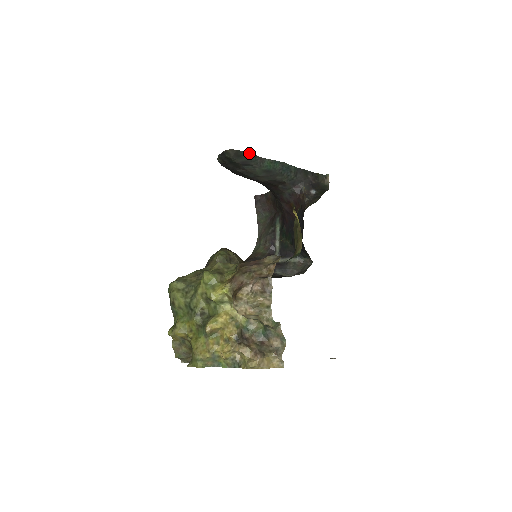
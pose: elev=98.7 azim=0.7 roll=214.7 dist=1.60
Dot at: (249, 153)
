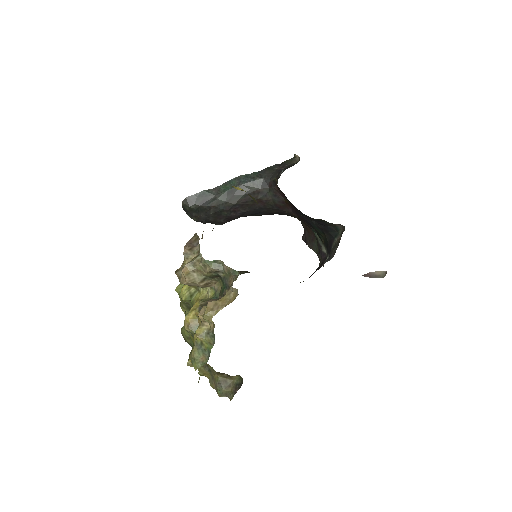
Dot at: (199, 193)
